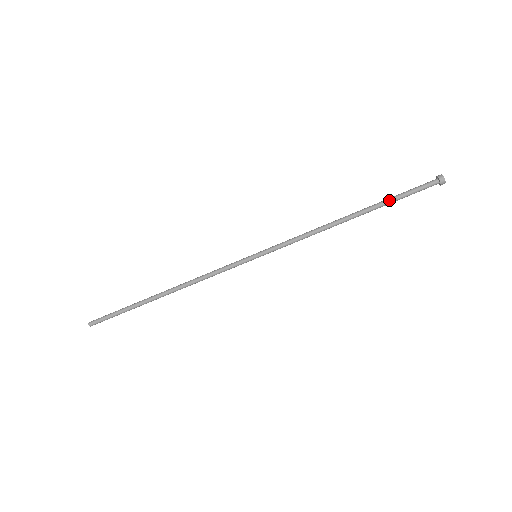
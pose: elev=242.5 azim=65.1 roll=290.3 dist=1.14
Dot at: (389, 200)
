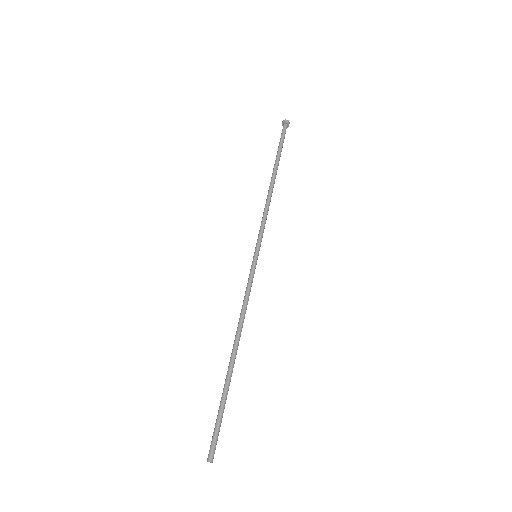
Dot at: (277, 154)
